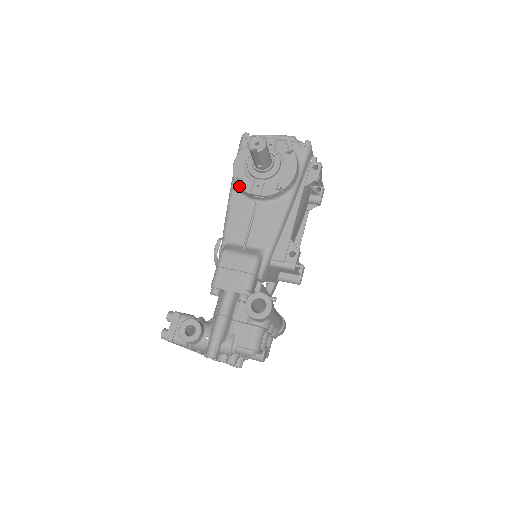
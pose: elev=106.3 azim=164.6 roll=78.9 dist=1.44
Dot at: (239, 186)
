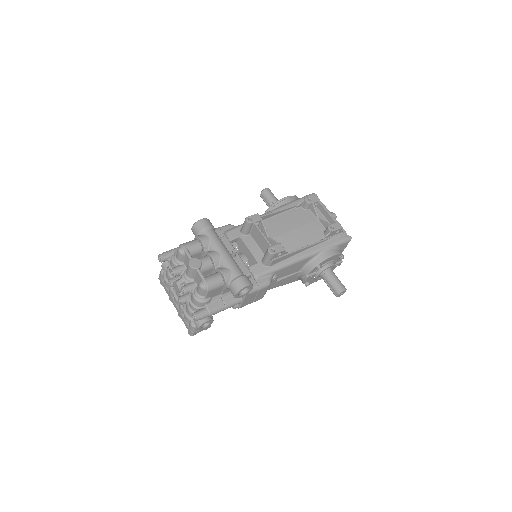
Dot at: occluded
